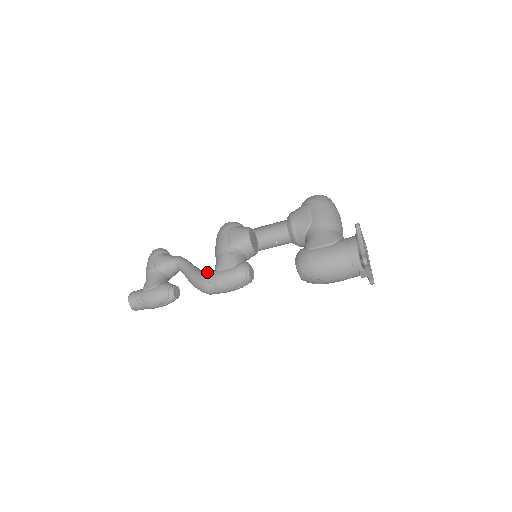
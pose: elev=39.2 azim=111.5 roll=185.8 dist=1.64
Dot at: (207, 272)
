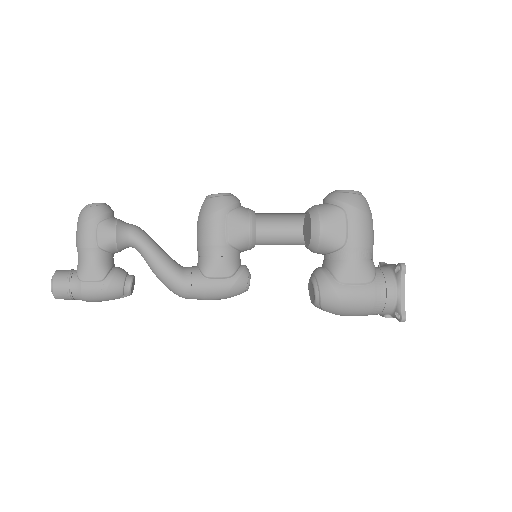
Dot at: (188, 273)
